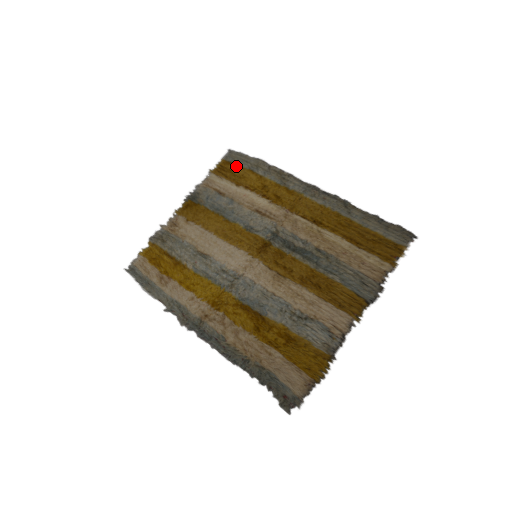
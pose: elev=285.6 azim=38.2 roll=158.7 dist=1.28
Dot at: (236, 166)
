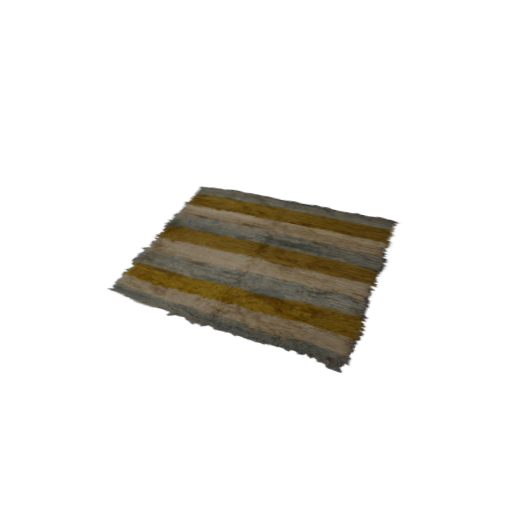
Dot at: (212, 197)
